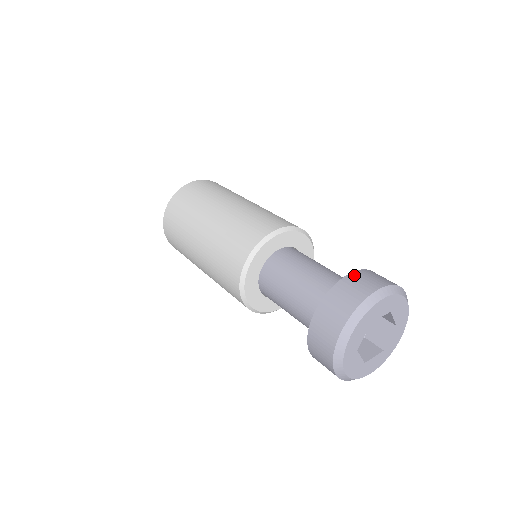
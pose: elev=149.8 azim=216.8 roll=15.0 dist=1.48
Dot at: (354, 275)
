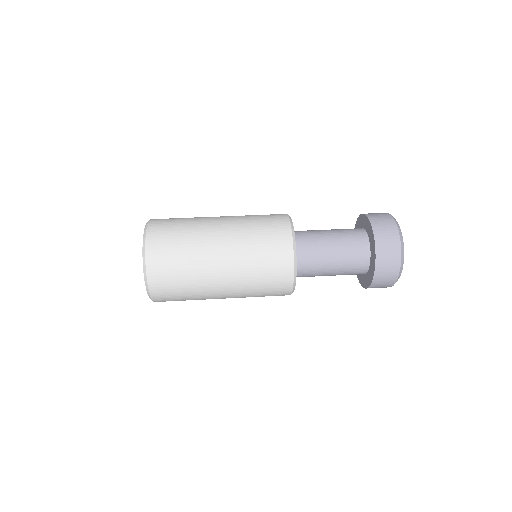
Dot at: occluded
